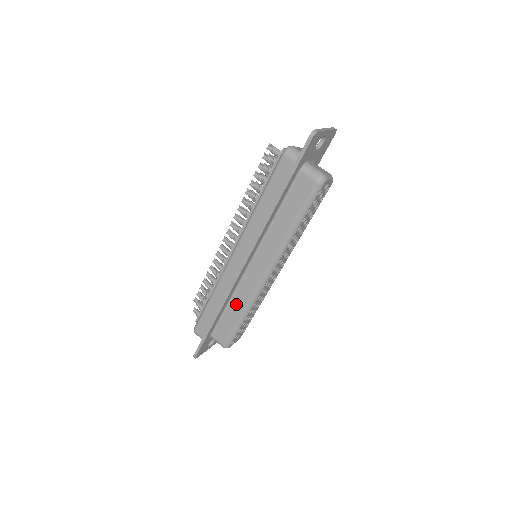
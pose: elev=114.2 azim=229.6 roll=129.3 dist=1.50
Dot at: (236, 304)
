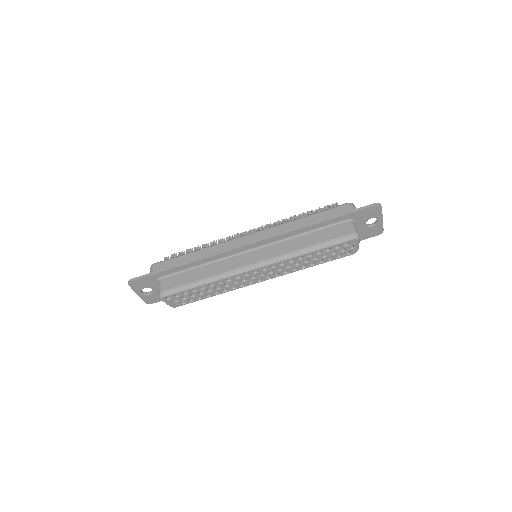
Dot at: (209, 269)
